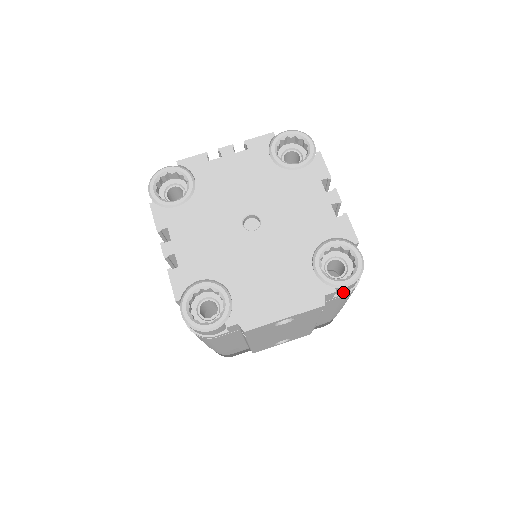
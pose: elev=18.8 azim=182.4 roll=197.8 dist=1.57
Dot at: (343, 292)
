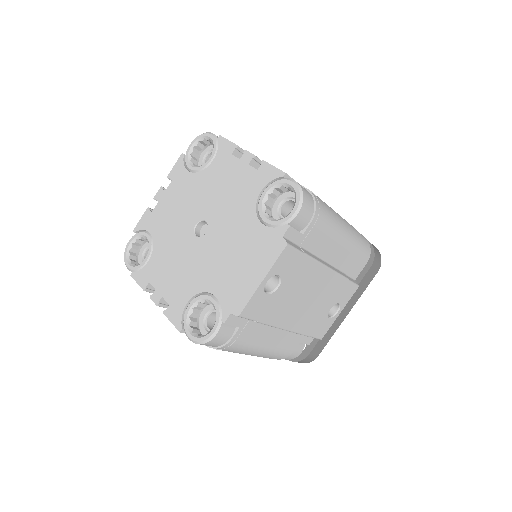
Dot at: (308, 223)
